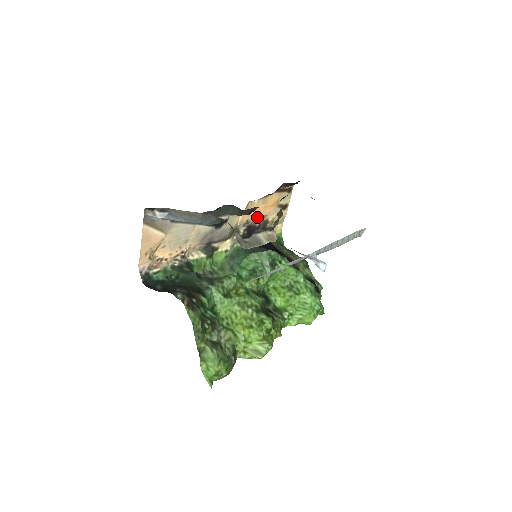
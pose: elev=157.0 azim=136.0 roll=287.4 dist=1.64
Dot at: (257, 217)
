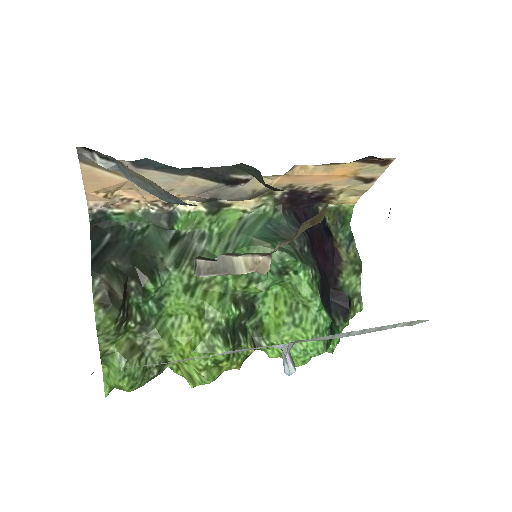
Dot at: (311, 183)
